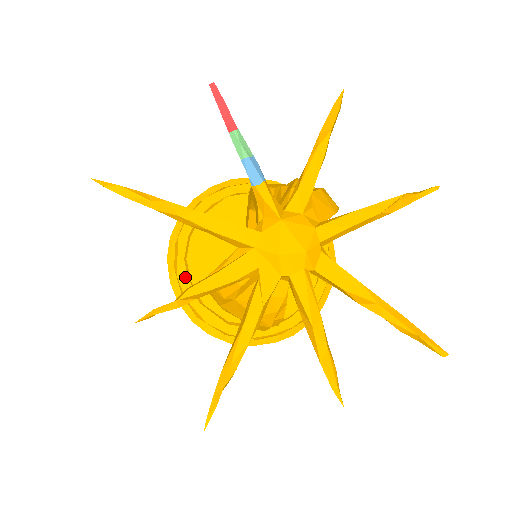
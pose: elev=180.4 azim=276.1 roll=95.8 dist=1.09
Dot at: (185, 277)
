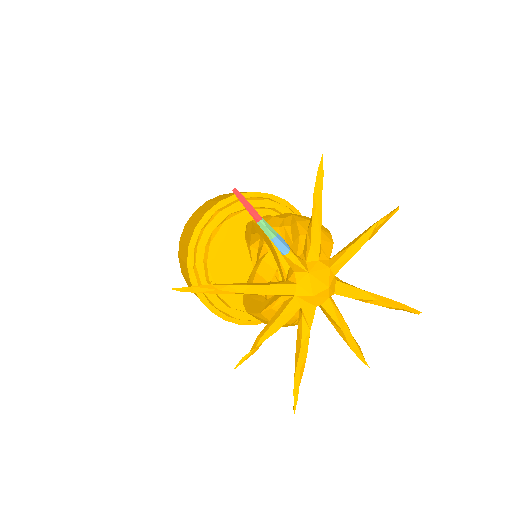
Dot at: occluded
